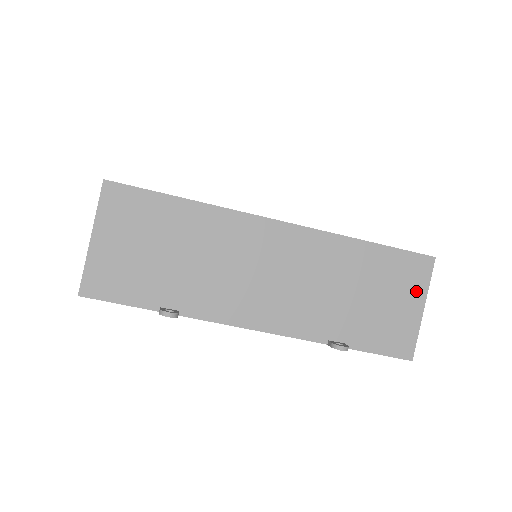
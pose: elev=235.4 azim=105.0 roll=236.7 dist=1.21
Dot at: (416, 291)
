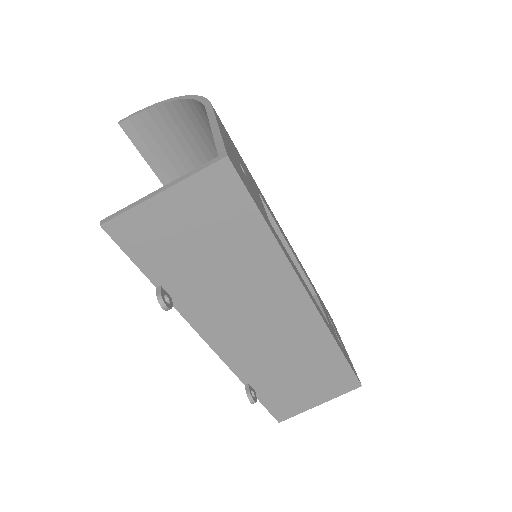
Dot at: (329, 394)
